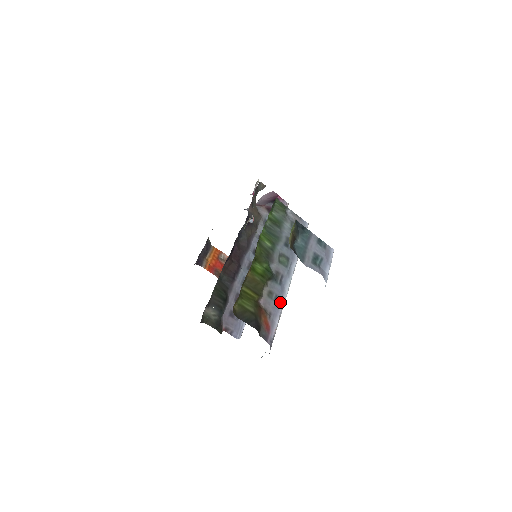
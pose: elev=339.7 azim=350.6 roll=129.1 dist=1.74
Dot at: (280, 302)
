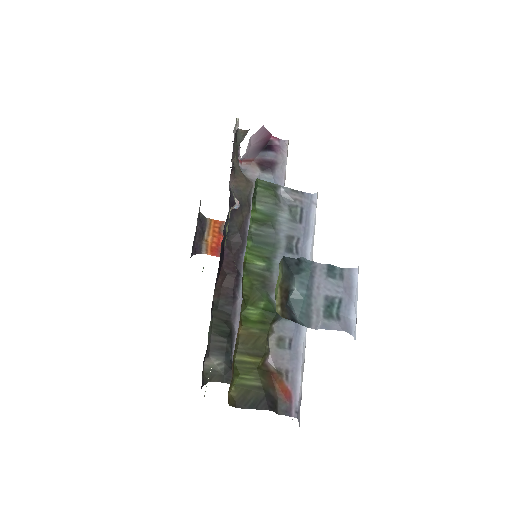
Dot at: (298, 344)
